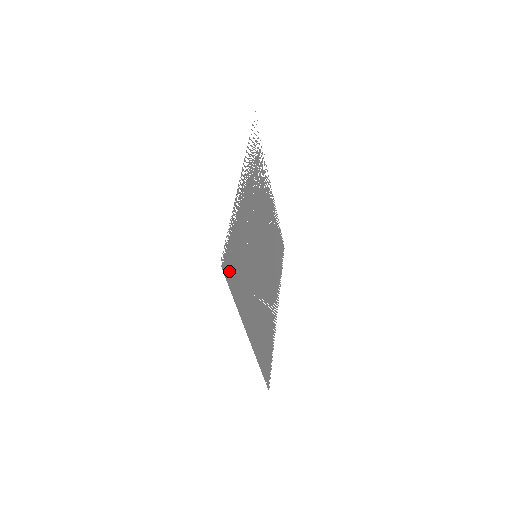
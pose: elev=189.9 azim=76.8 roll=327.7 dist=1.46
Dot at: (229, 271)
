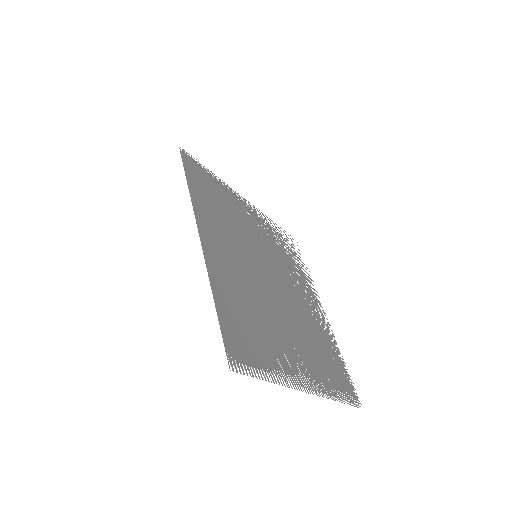
Dot at: (191, 168)
